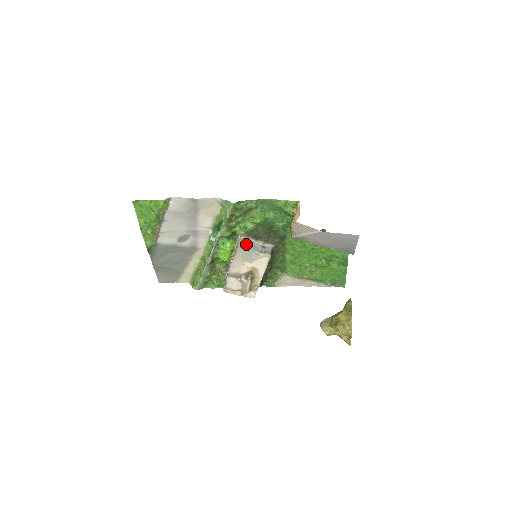
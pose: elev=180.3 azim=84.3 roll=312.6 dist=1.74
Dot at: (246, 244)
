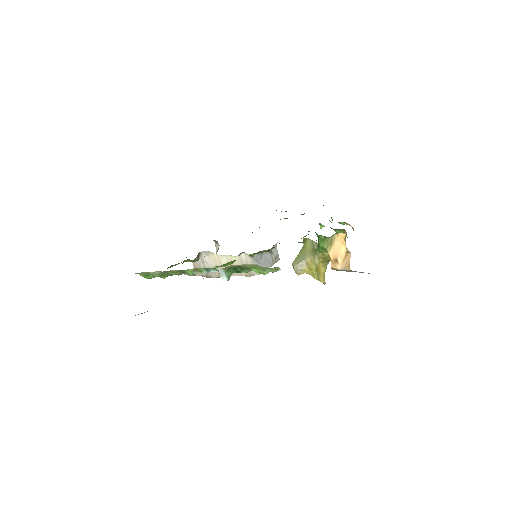
Dot at: (261, 265)
